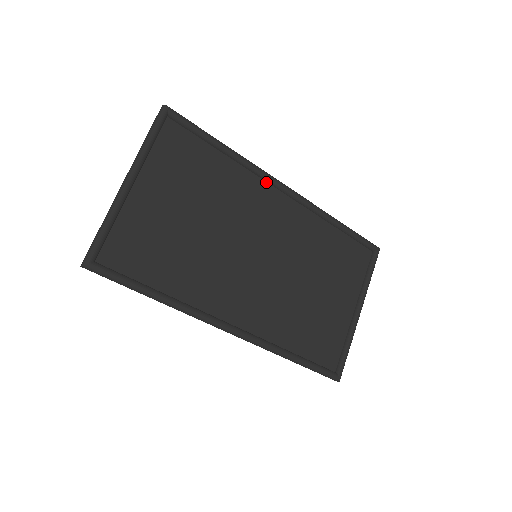
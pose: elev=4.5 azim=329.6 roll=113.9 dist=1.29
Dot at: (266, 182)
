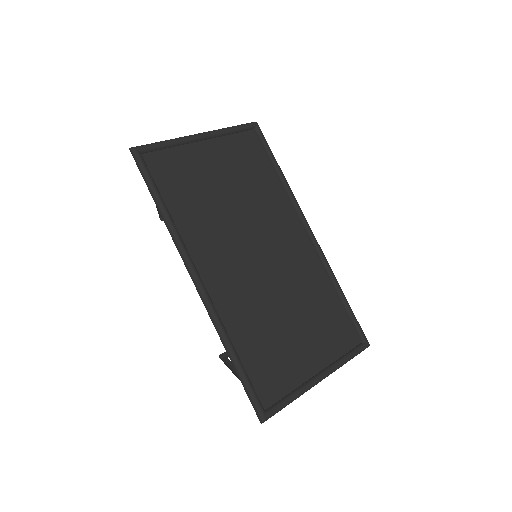
Dot at: (297, 217)
